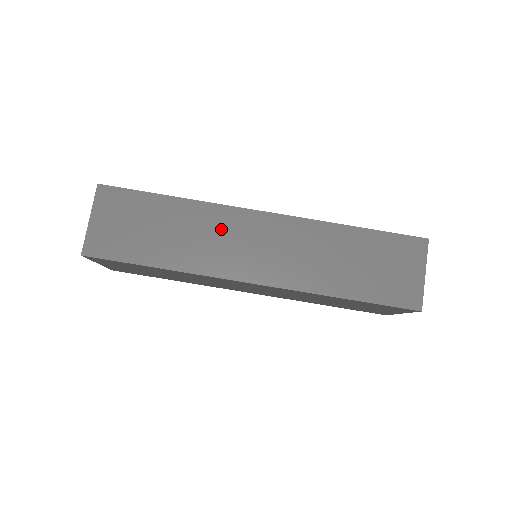
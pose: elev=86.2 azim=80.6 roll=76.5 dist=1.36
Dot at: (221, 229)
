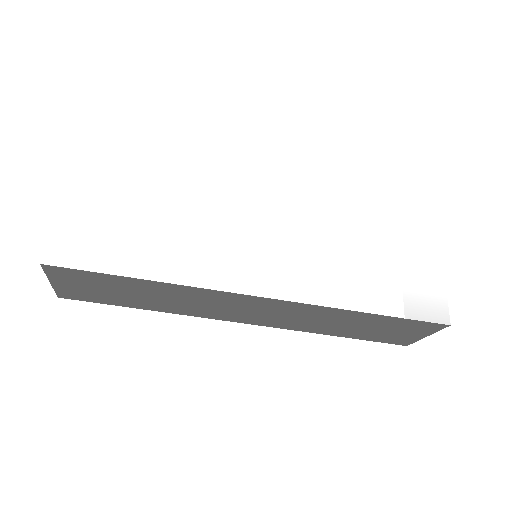
Dot at: (209, 300)
